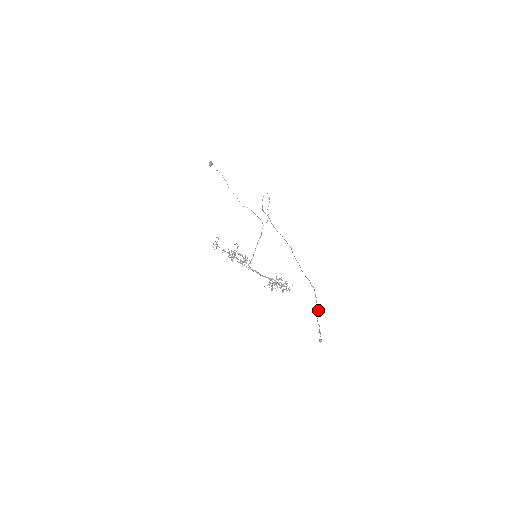
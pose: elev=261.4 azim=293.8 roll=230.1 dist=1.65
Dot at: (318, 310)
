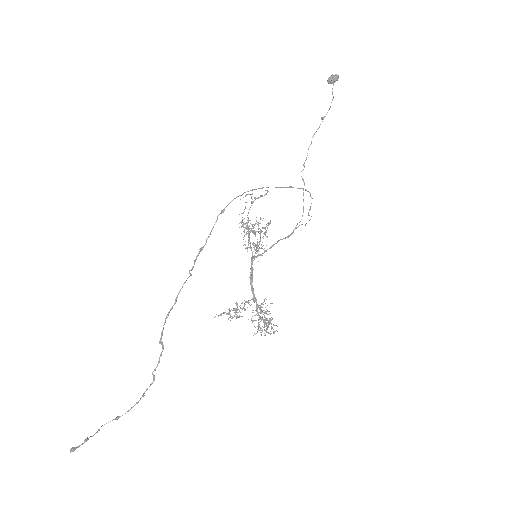
Dot at: occluded
